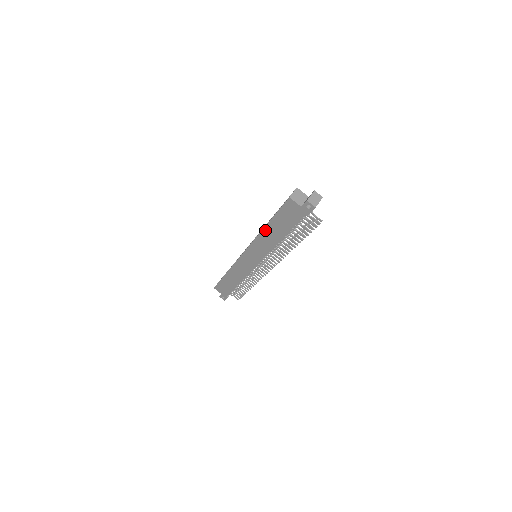
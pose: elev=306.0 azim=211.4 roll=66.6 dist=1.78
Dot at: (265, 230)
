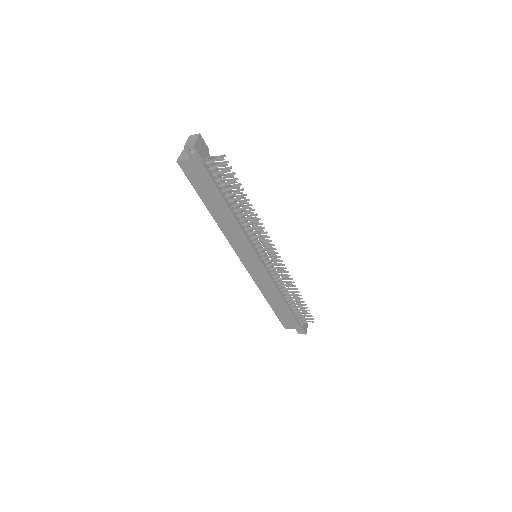
Dot at: (215, 218)
